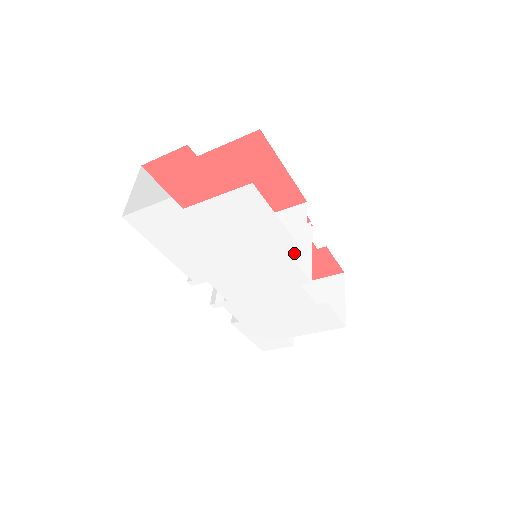
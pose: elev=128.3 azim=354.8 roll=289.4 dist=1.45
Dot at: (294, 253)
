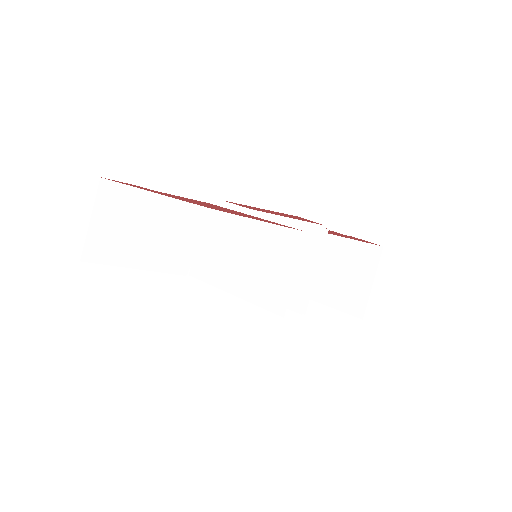
Dot at: occluded
